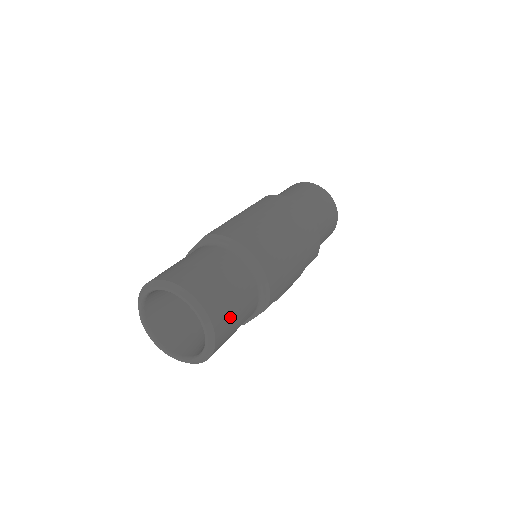
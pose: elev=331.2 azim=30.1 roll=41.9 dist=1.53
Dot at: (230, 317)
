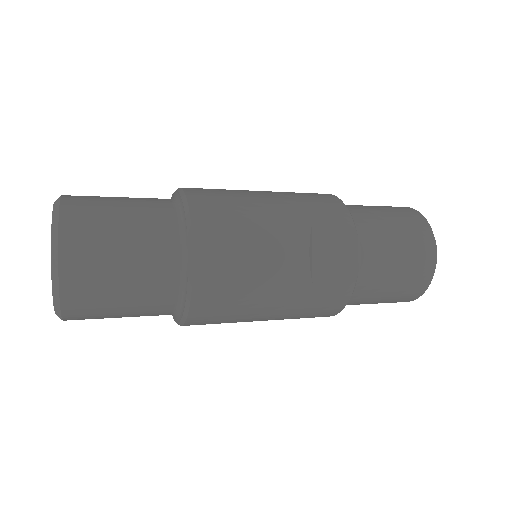
Dot at: (100, 207)
